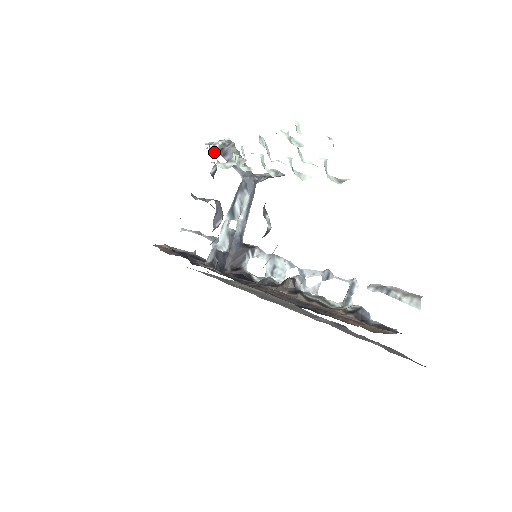
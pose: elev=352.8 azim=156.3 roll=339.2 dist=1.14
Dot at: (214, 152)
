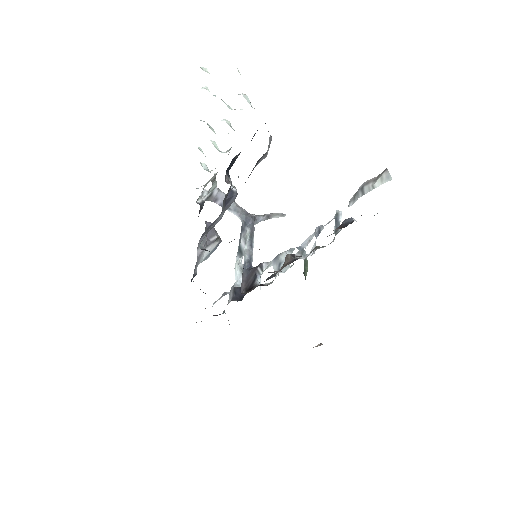
Dot at: (205, 199)
